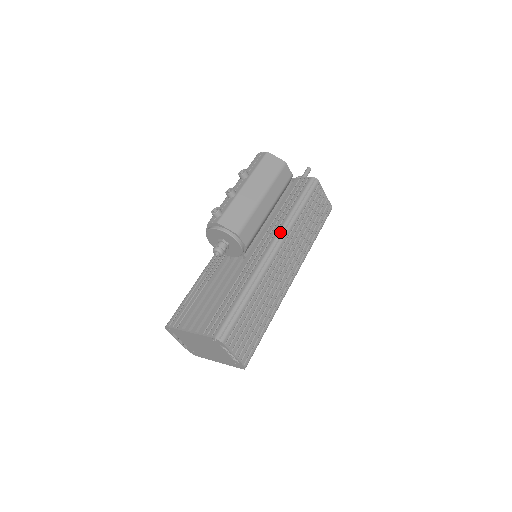
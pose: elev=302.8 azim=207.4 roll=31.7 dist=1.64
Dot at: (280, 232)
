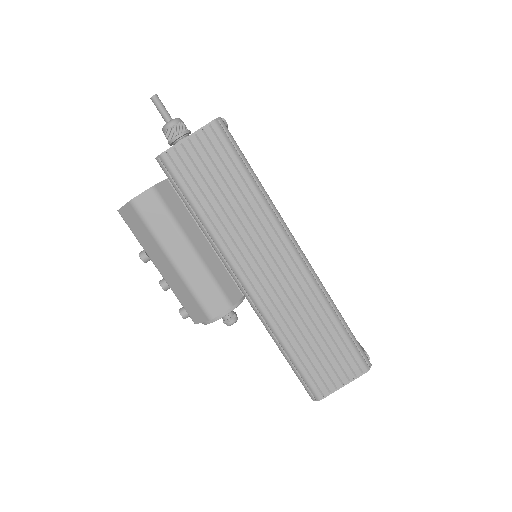
Dot at: (222, 261)
